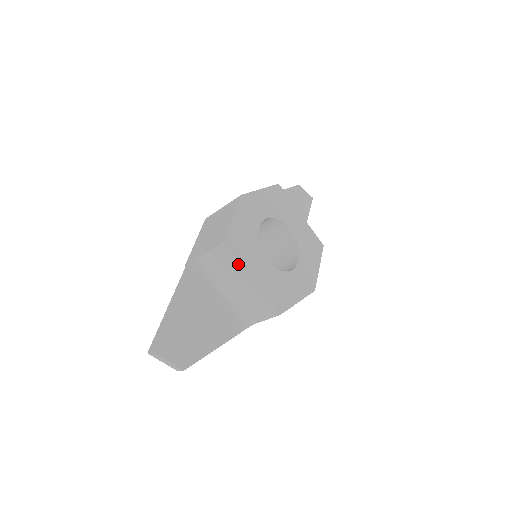
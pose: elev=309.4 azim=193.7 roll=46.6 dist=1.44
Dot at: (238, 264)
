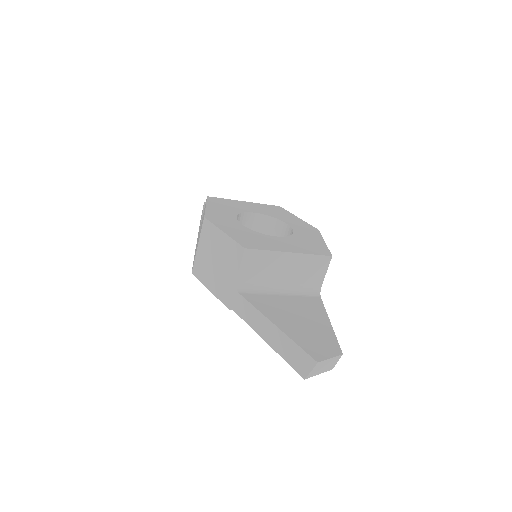
Dot at: (270, 253)
